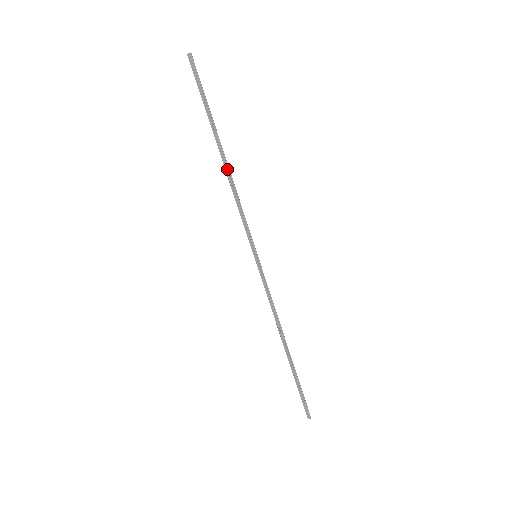
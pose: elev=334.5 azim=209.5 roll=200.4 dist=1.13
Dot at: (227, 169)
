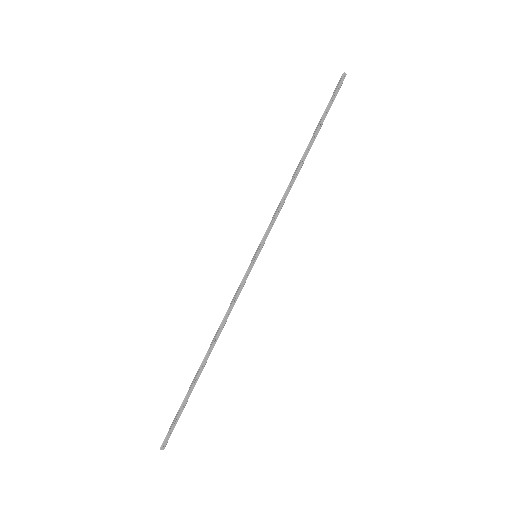
Dot at: (299, 171)
